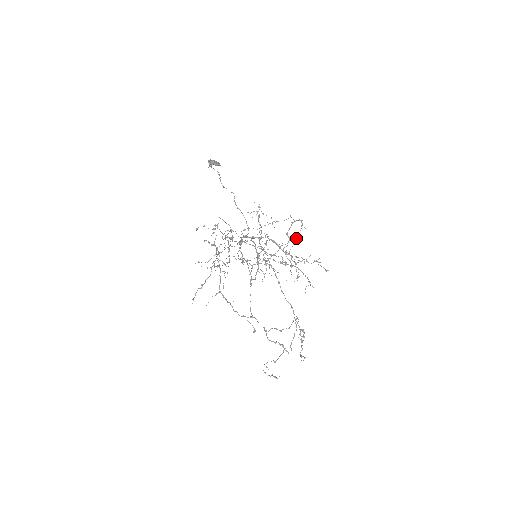
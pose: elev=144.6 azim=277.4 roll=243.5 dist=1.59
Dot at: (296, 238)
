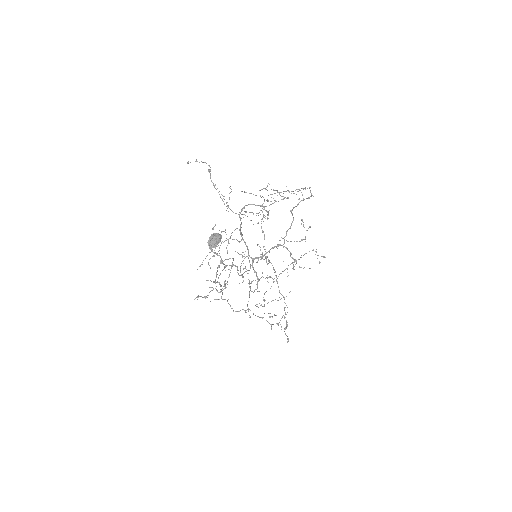
Dot at: occluded
